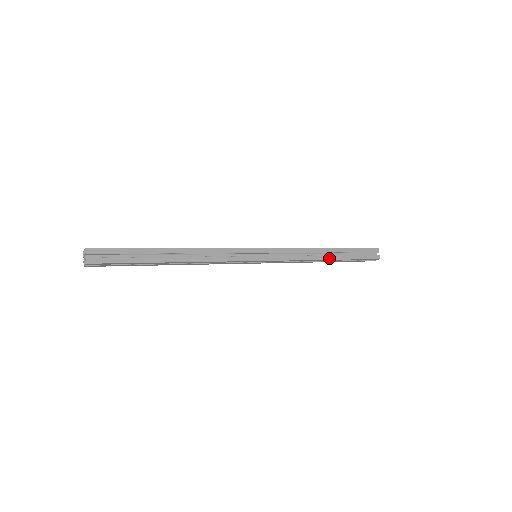
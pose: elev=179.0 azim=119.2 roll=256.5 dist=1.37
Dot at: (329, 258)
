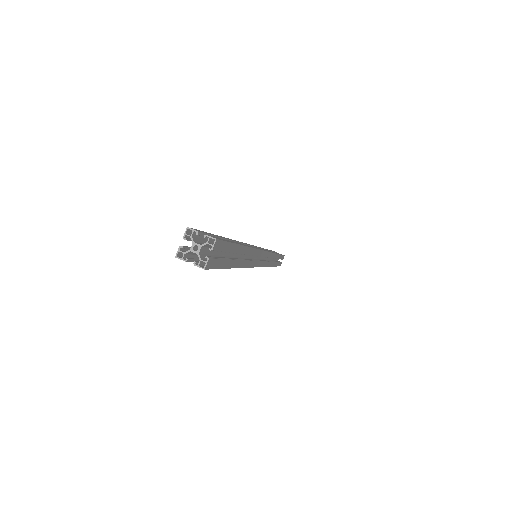
Dot at: occluded
